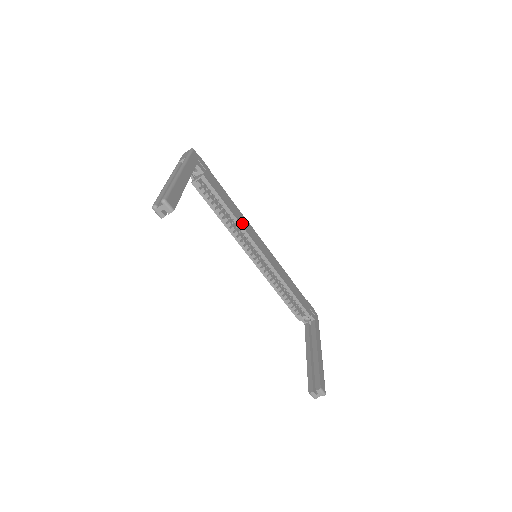
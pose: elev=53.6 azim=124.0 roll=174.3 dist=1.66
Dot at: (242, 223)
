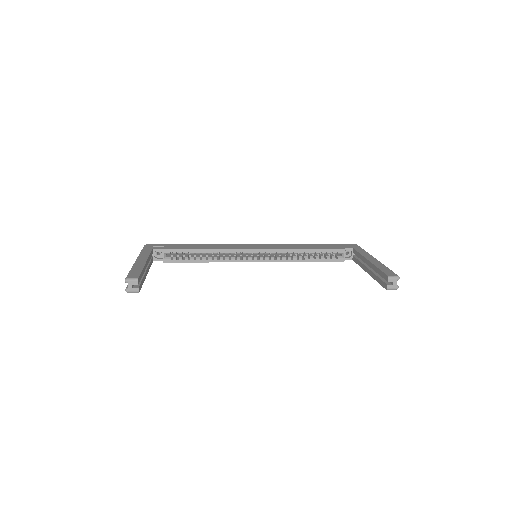
Dot at: (222, 248)
